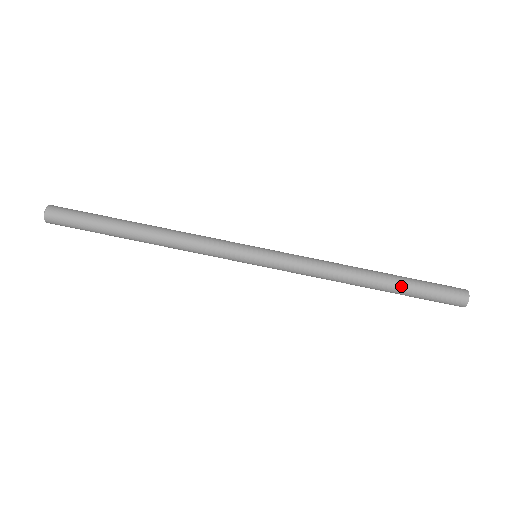
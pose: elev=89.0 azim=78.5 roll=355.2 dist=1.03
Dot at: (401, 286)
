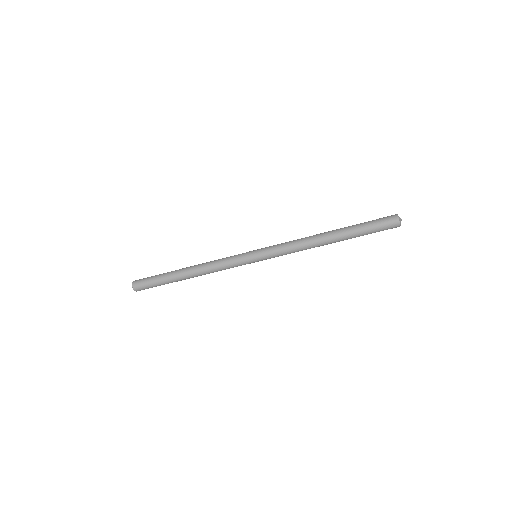
Dot at: occluded
